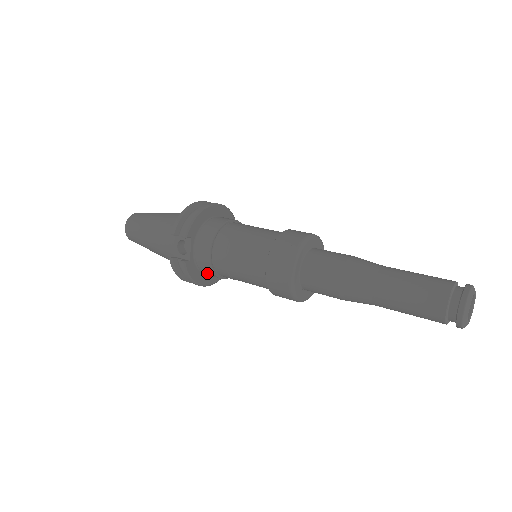
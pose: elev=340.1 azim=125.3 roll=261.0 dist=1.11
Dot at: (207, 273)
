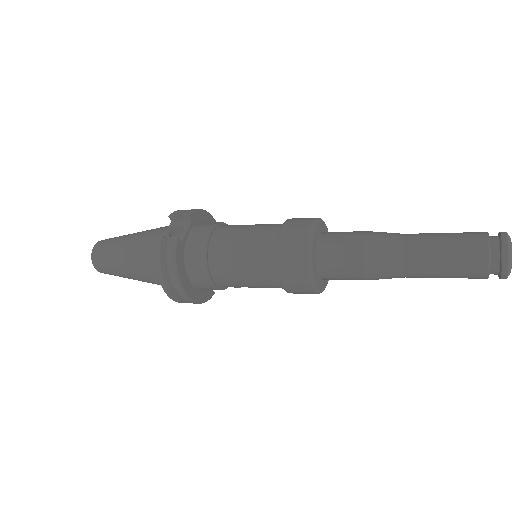
Dot at: (194, 264)
